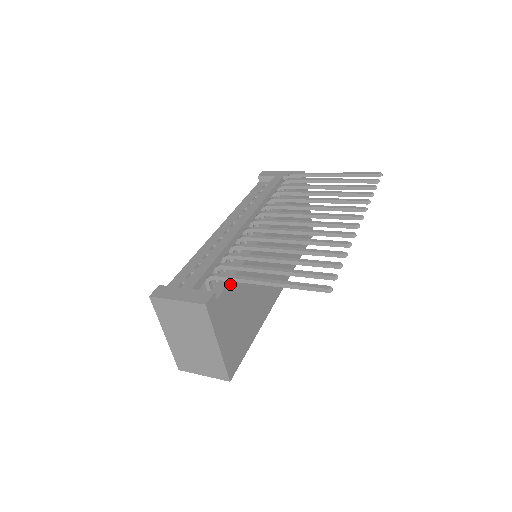
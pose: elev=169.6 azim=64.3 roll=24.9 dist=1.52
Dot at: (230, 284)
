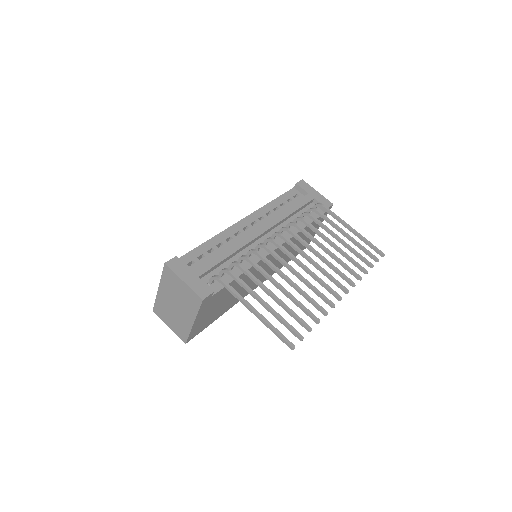
Dot at: occluded
